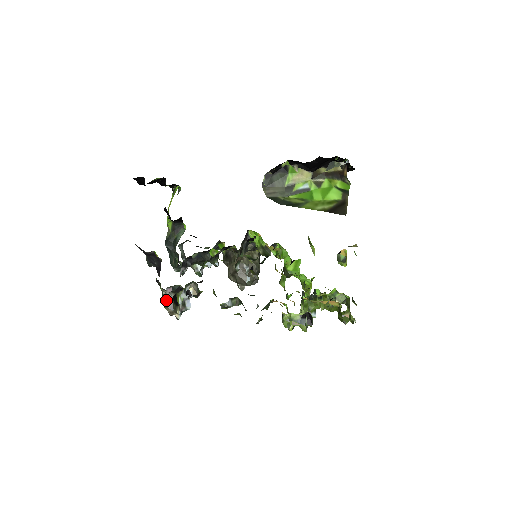
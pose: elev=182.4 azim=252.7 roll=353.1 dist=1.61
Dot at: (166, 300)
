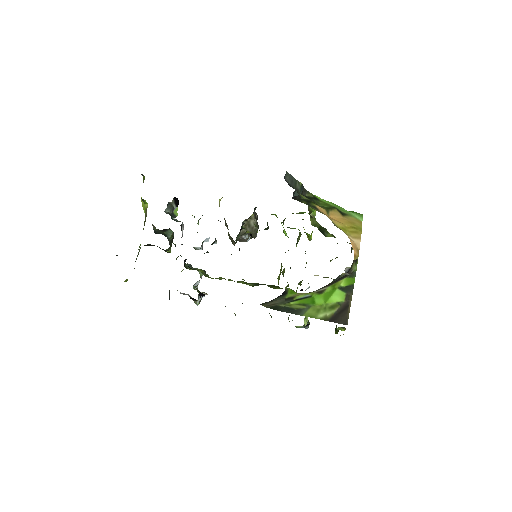
Dot at: occluded
